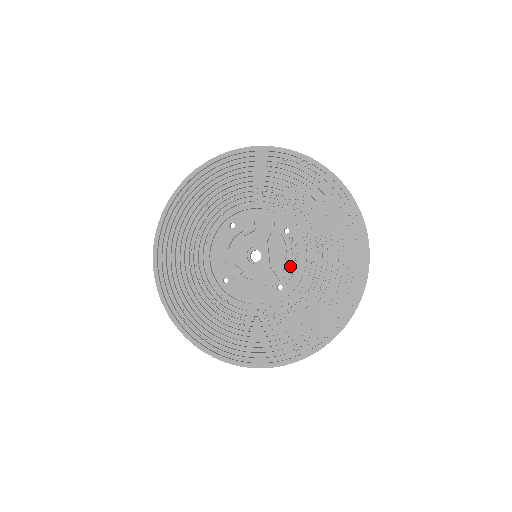
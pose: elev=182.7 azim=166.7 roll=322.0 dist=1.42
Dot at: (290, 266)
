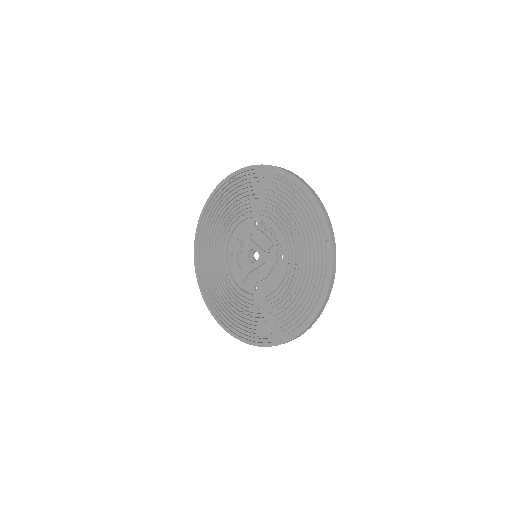
Dot at: (274, 239)
